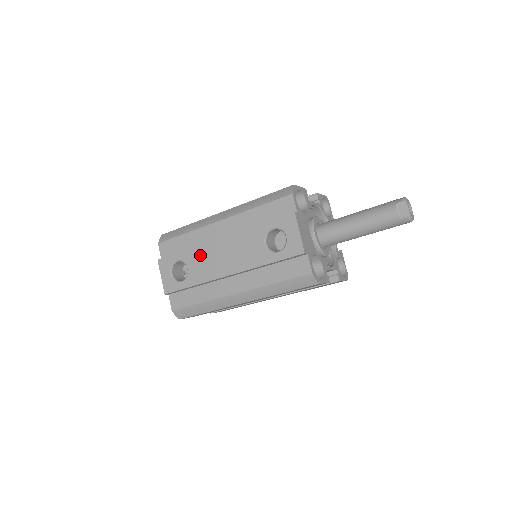
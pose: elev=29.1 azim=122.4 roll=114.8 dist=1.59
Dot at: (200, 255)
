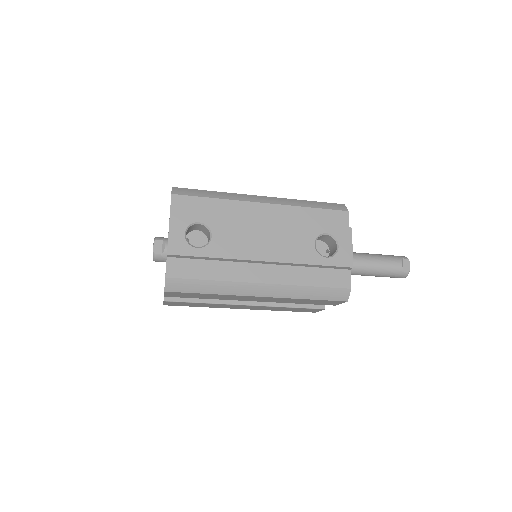
Dot at: (234, 228)
